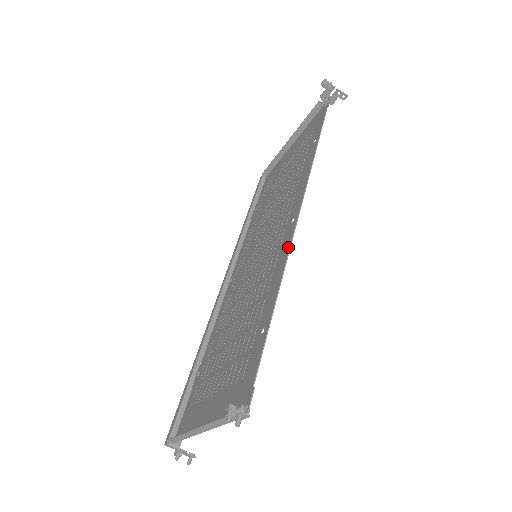
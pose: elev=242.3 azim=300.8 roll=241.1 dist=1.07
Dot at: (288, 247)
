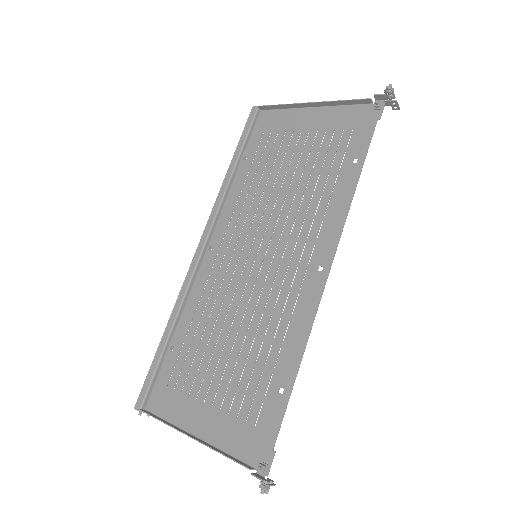
Dot at: (315, 307)
